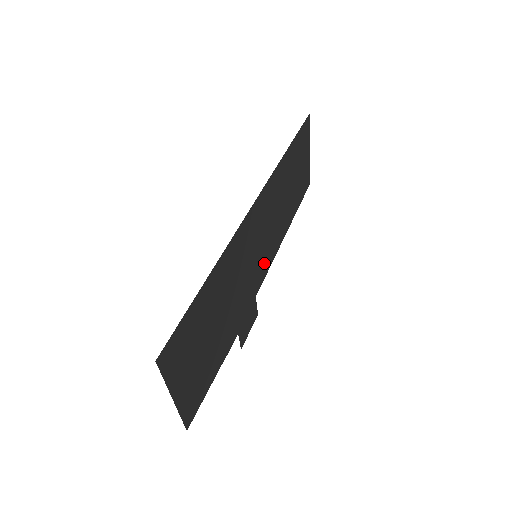
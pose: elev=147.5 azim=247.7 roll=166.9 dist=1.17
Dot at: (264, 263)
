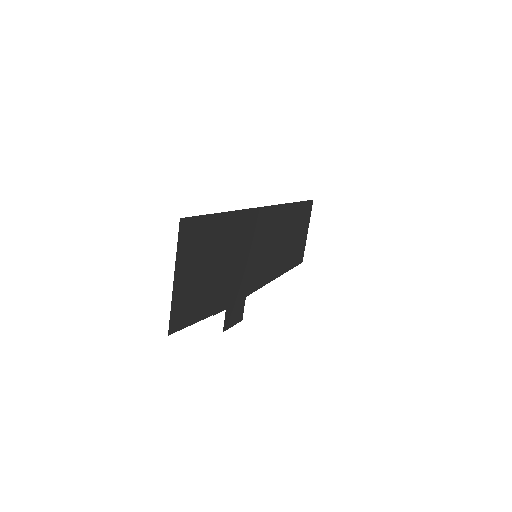
Dot at: (259, 275)
